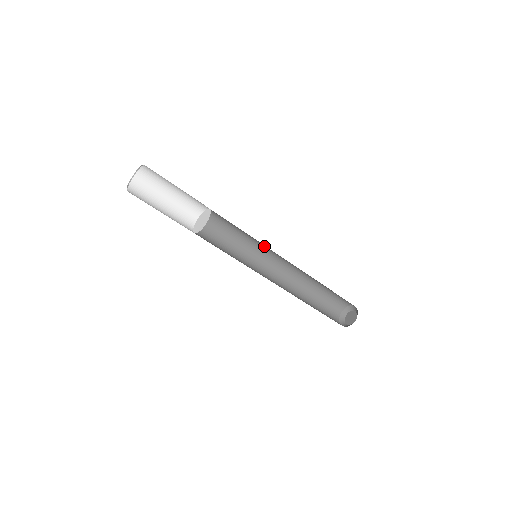
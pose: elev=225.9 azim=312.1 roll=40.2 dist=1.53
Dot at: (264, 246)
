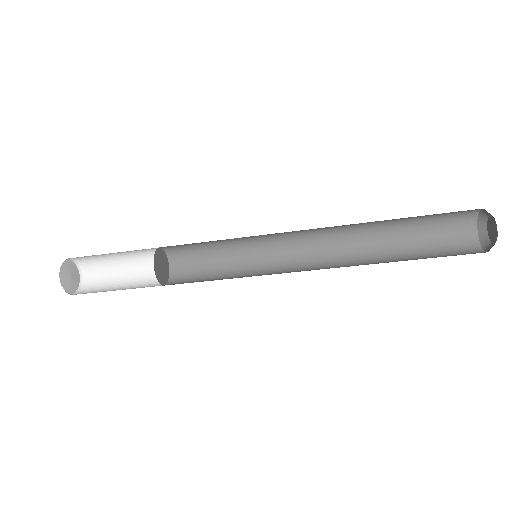
Dot at: occluded
